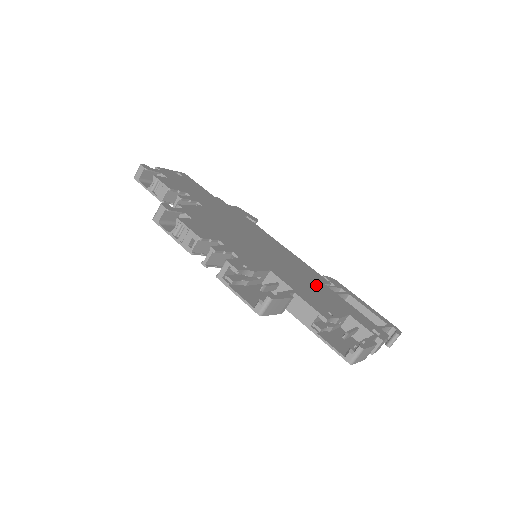
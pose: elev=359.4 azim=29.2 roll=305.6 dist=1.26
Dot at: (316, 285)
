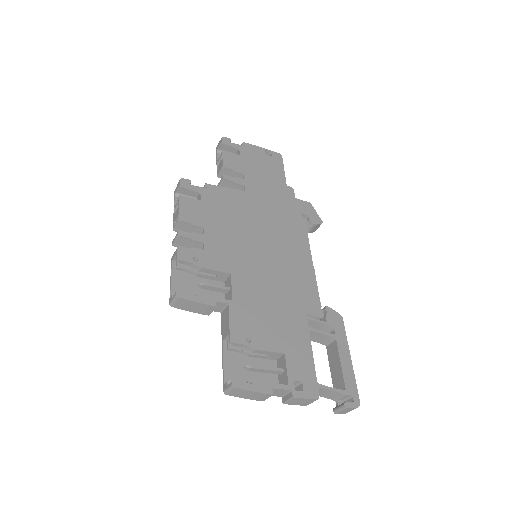
Dot at: (286, 310)
